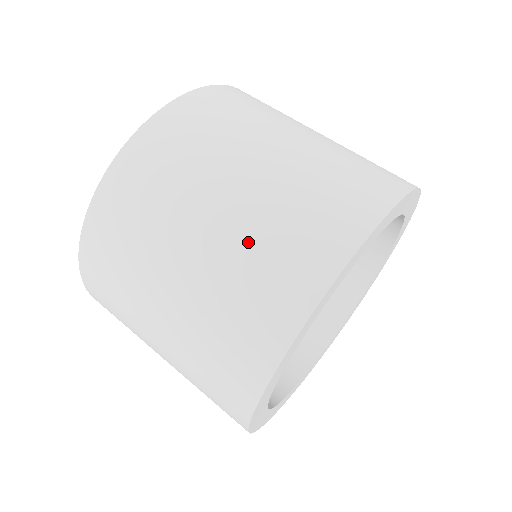
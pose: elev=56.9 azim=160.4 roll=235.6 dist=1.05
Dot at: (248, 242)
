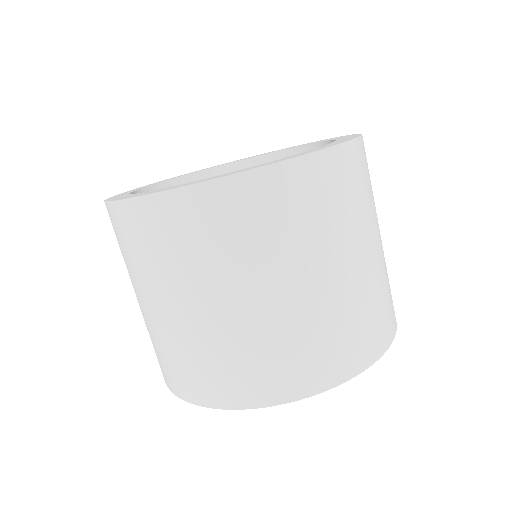
Dot at: (347, 307)
